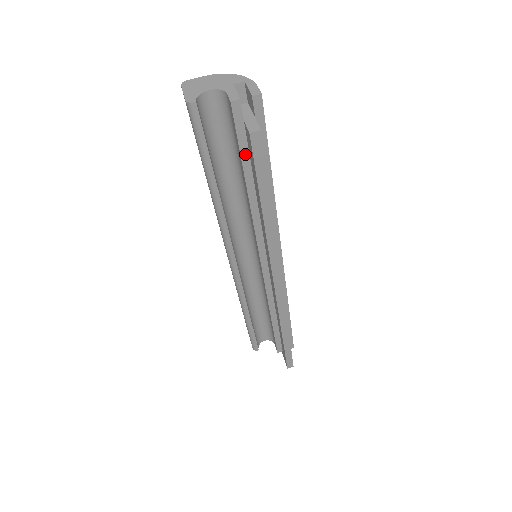
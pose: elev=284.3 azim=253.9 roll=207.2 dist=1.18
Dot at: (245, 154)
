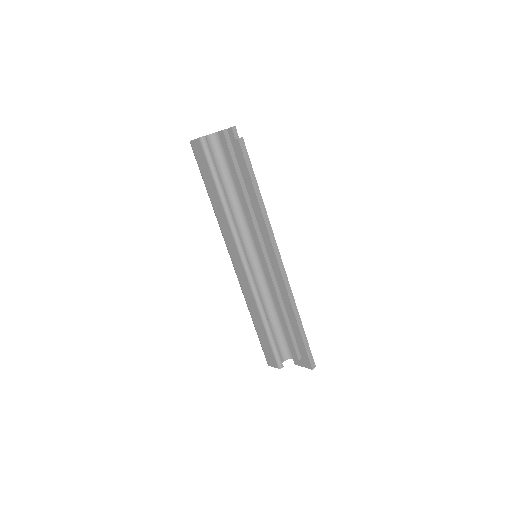
Dot at: (235, 162)
